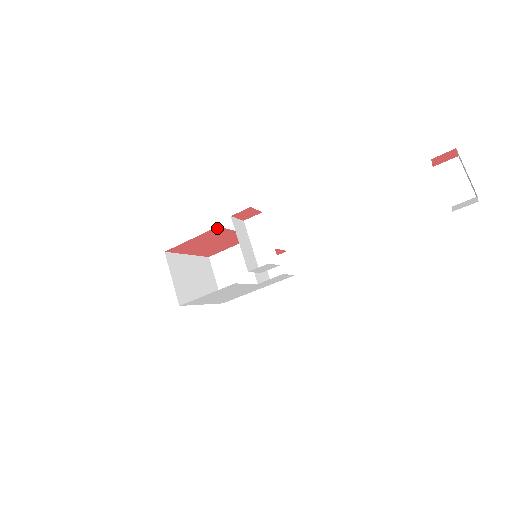
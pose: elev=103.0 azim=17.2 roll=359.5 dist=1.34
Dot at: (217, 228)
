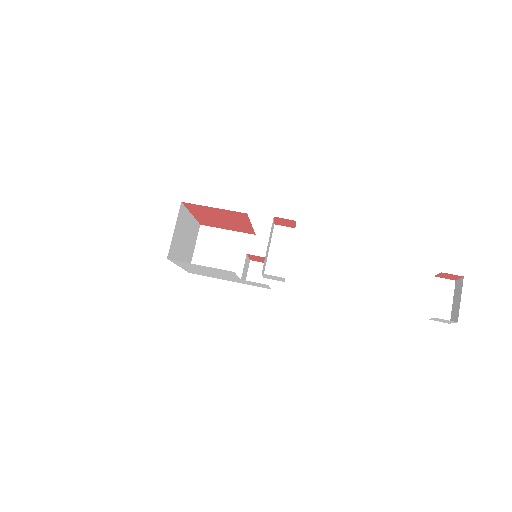
Dot at: (244, 214)
